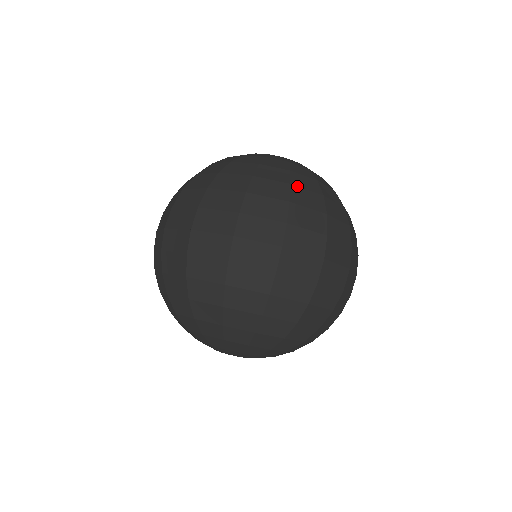
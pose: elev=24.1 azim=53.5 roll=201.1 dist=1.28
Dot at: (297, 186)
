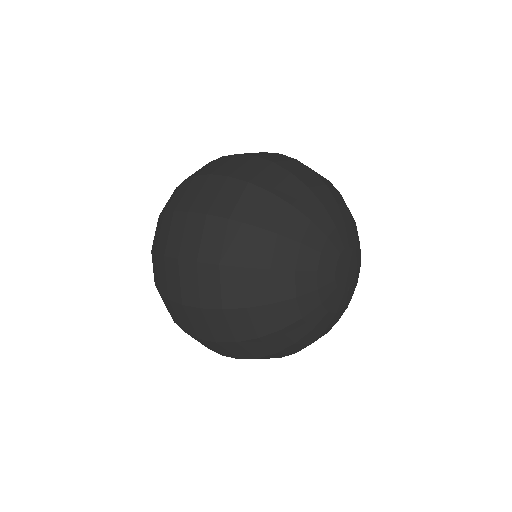
Dot at: occluded
